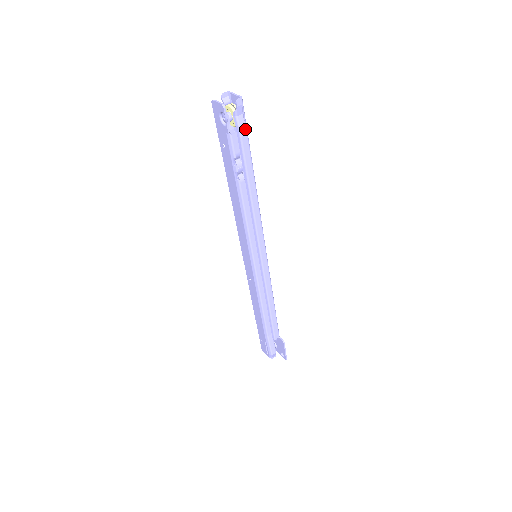
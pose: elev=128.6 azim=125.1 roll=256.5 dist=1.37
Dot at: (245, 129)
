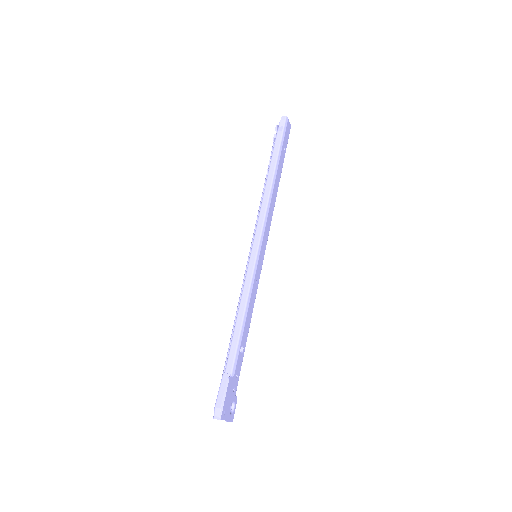
Dot at: (281, 135)
